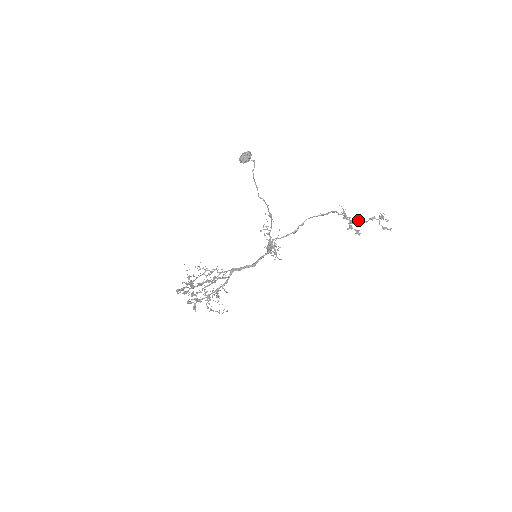
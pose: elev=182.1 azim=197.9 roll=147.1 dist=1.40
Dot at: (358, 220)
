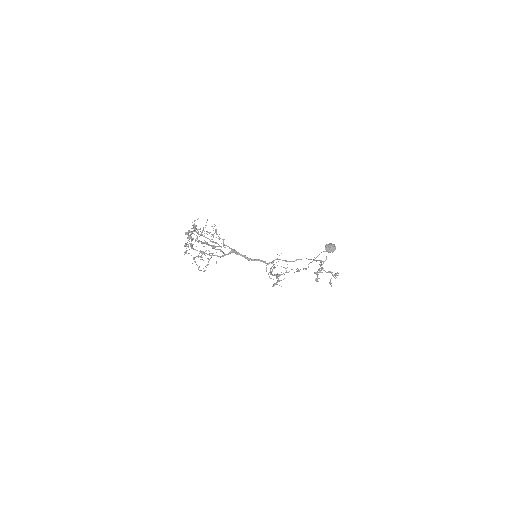
Dot at: (325, 271)
